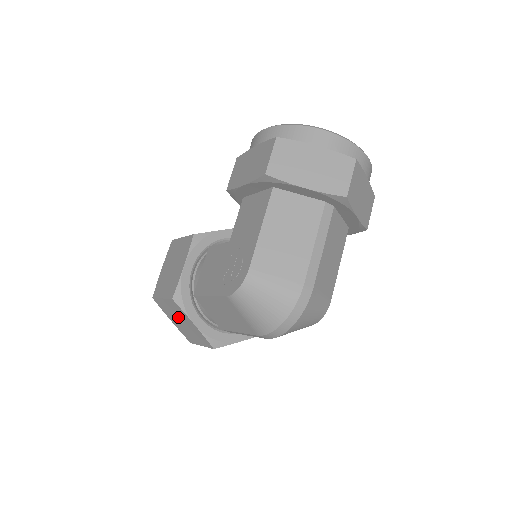
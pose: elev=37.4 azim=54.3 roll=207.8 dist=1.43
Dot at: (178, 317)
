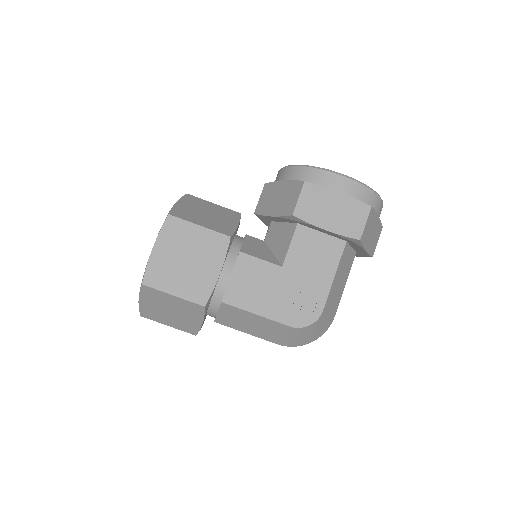
Dot at: (174, 309)
